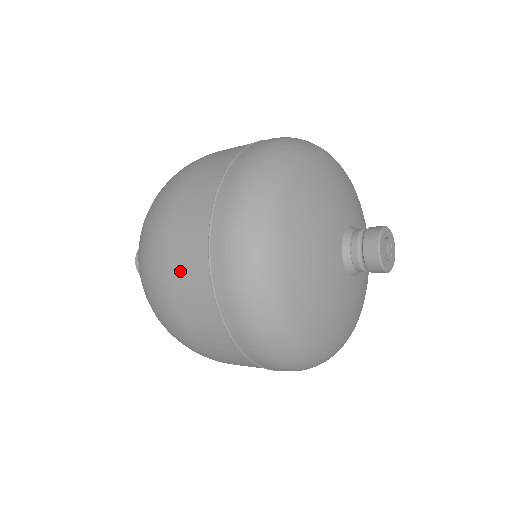
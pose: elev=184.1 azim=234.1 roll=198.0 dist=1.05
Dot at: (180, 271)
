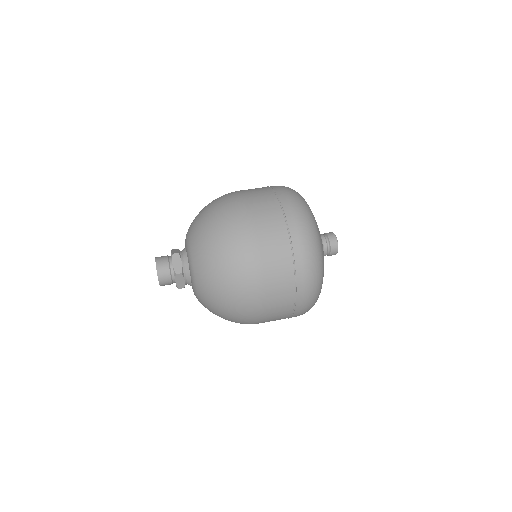
Dot at: (274, 298)
